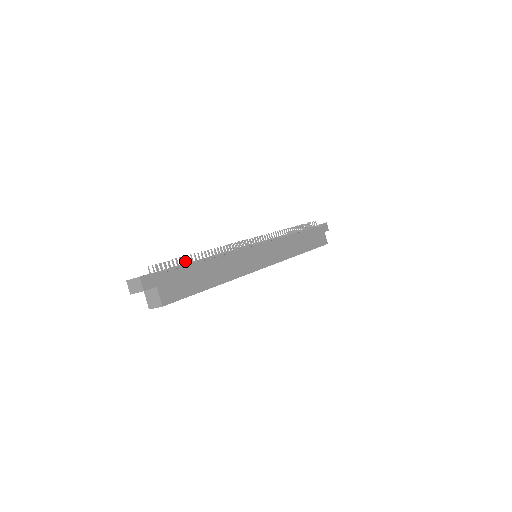
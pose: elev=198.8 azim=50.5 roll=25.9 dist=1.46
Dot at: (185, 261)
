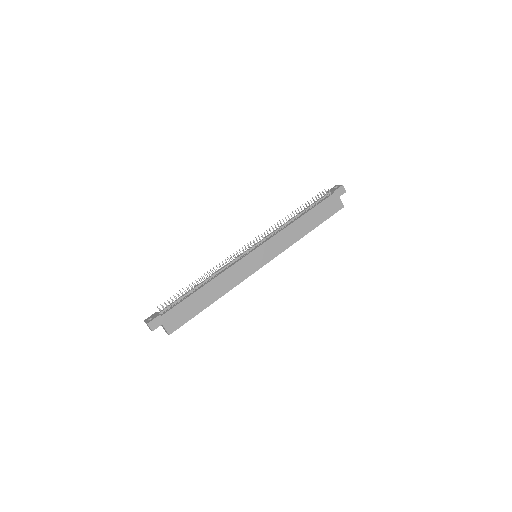
Dot at: (184, 295)
